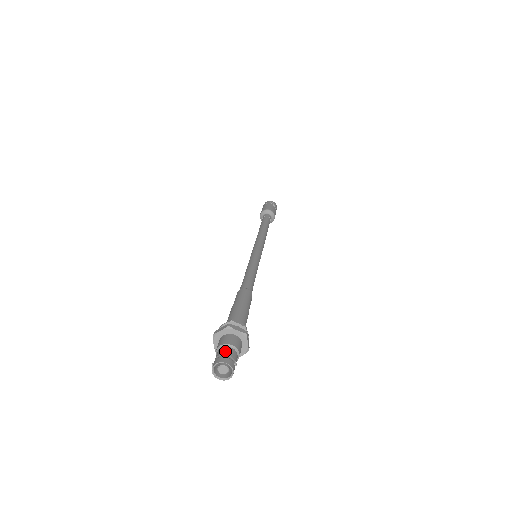
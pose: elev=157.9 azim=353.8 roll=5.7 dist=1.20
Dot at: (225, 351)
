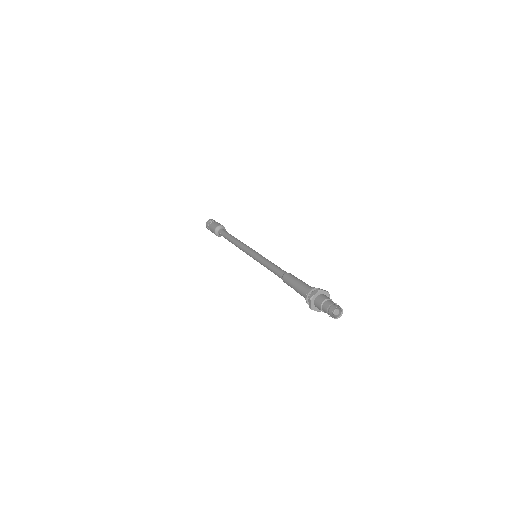
Dot at: (326, 307)
